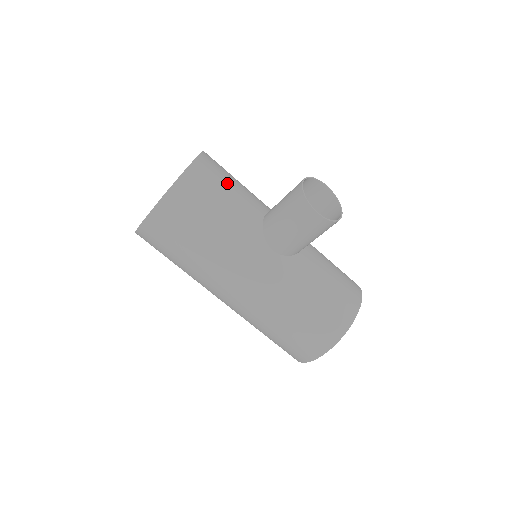
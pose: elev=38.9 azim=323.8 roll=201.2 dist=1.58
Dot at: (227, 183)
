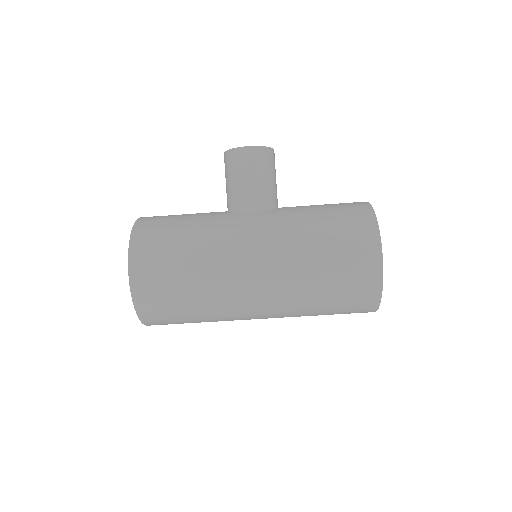
Dot at: occluded
